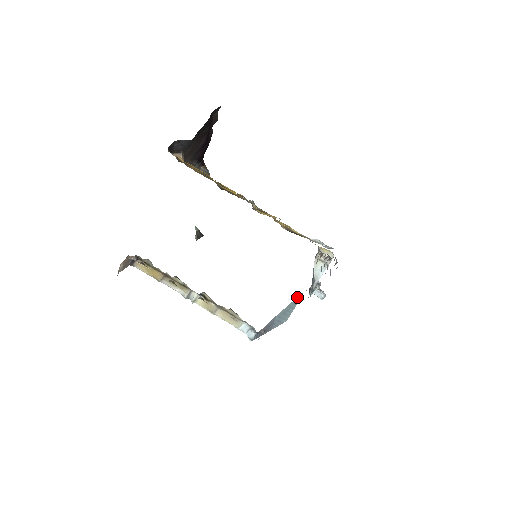
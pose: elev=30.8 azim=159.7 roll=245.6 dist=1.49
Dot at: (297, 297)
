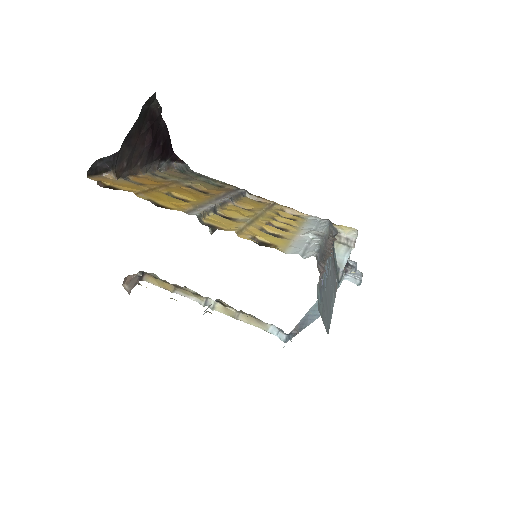
Dot at: occluded
